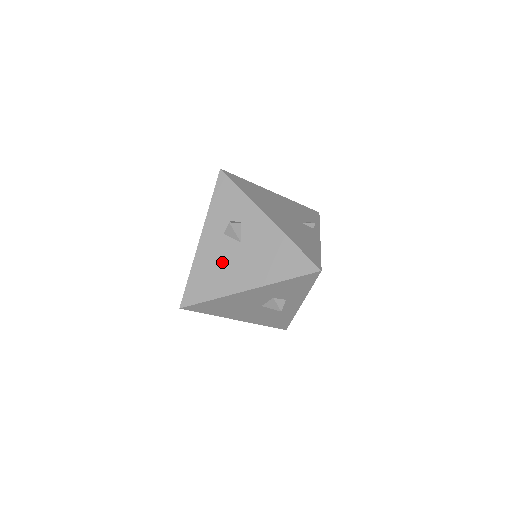
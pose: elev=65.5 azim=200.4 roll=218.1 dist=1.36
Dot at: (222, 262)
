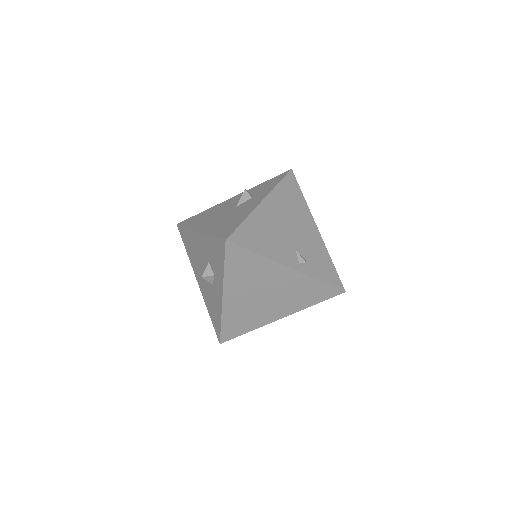
Dot at: (217, 212)
